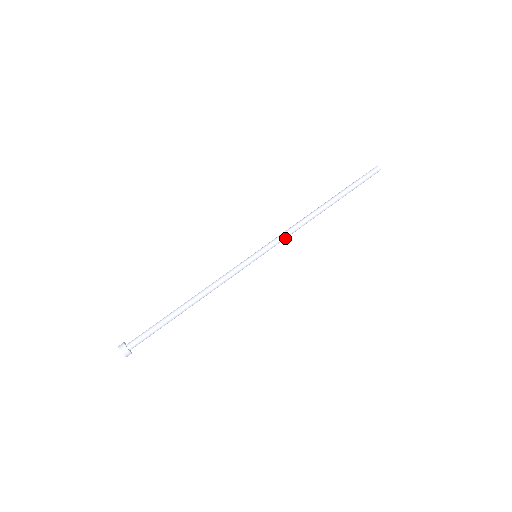
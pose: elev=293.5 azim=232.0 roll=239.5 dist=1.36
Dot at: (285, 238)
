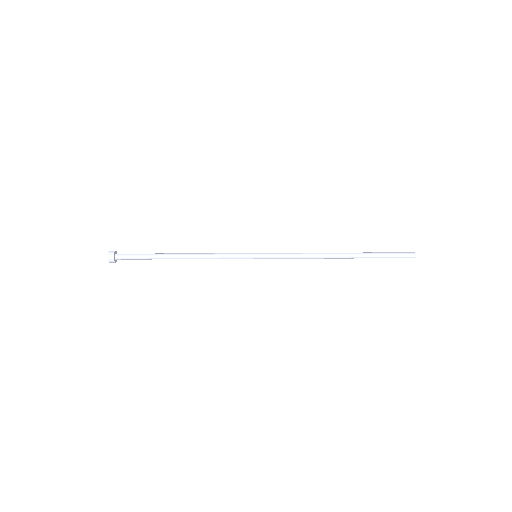
Dot at: (289, 255)
